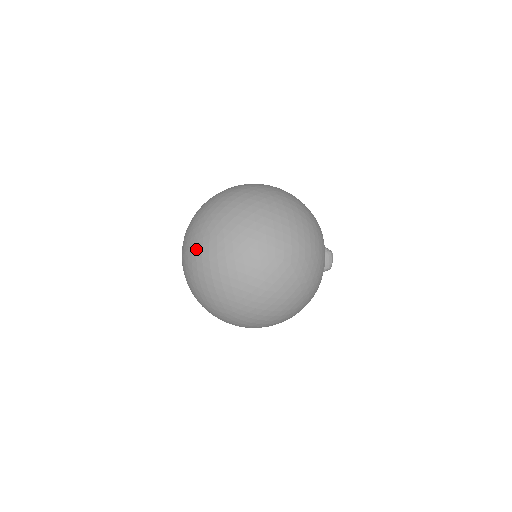
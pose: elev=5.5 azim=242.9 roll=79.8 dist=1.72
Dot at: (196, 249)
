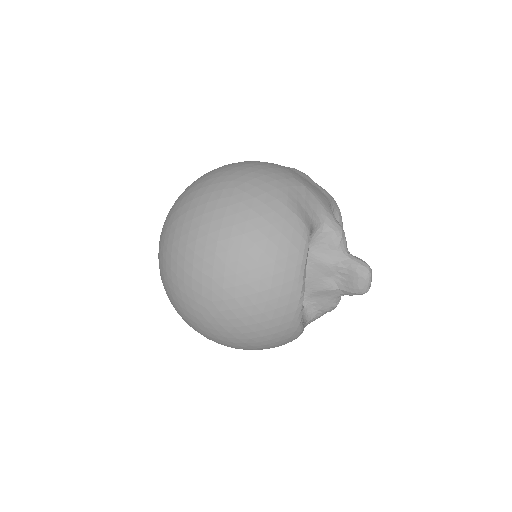
Dot at: occluded
